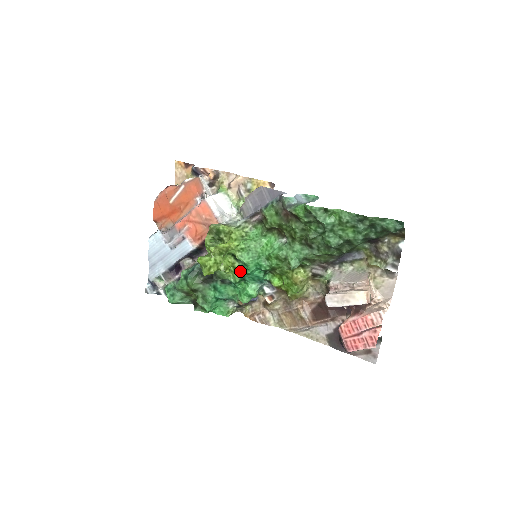
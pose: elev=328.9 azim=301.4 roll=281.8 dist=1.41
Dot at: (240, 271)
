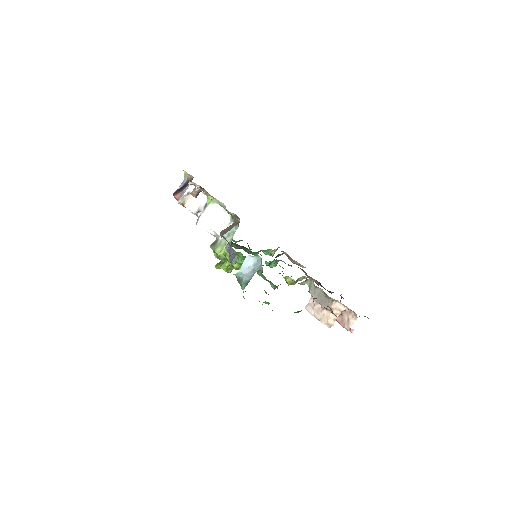
Dot at: occluded
